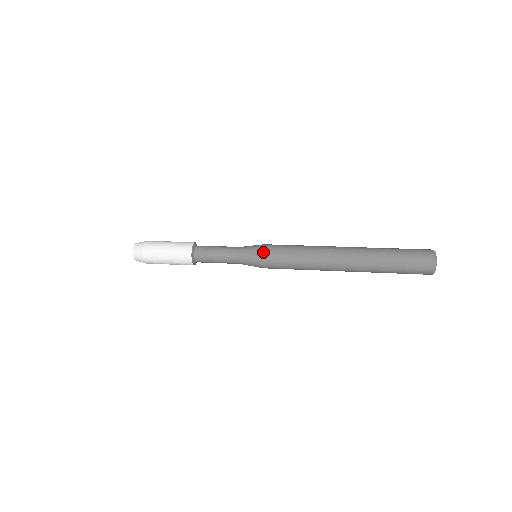
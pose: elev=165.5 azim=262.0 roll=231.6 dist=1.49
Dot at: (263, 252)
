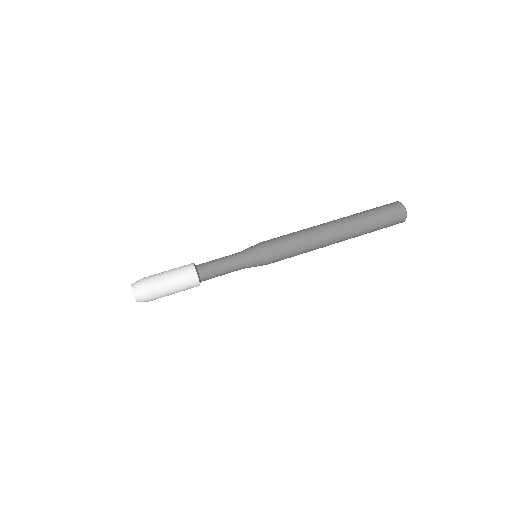
Dot at: occluded
